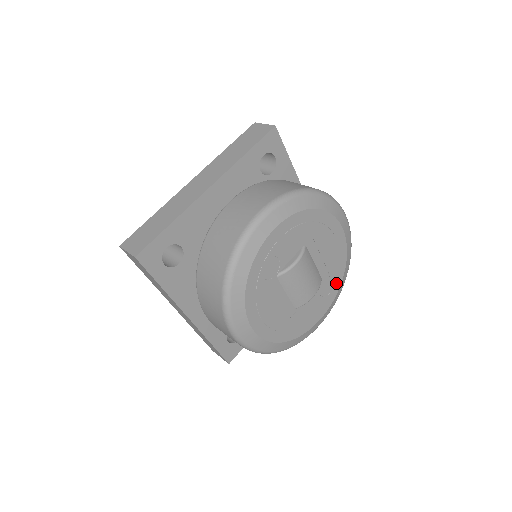
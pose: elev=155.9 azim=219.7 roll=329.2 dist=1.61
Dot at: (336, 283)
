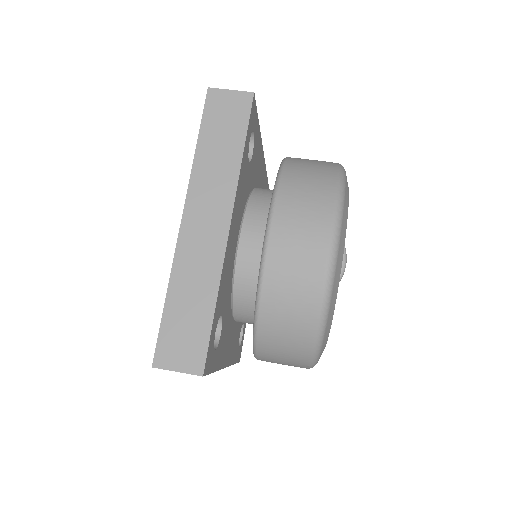
Dot at: occluded
